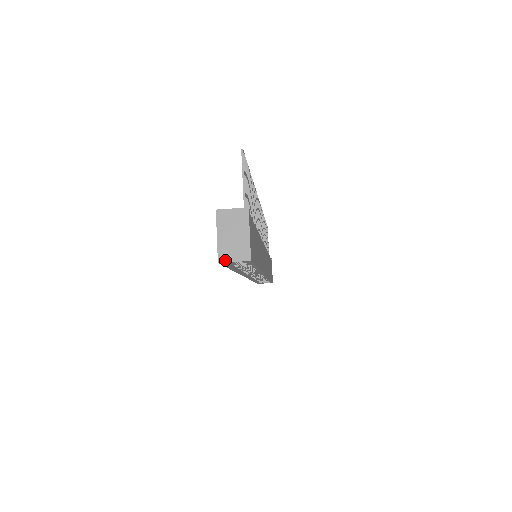
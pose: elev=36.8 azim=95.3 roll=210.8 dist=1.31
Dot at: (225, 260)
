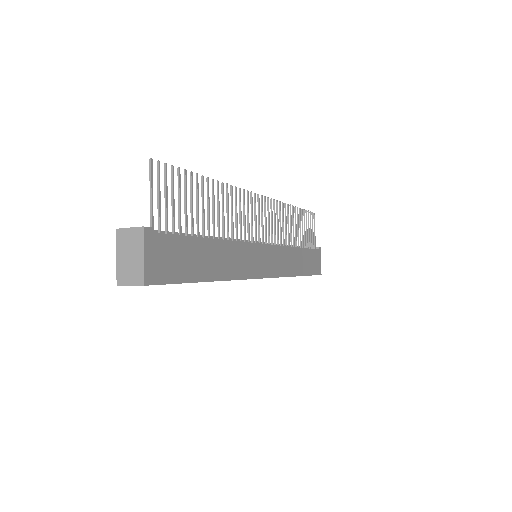
Dot at: (122, 283)
